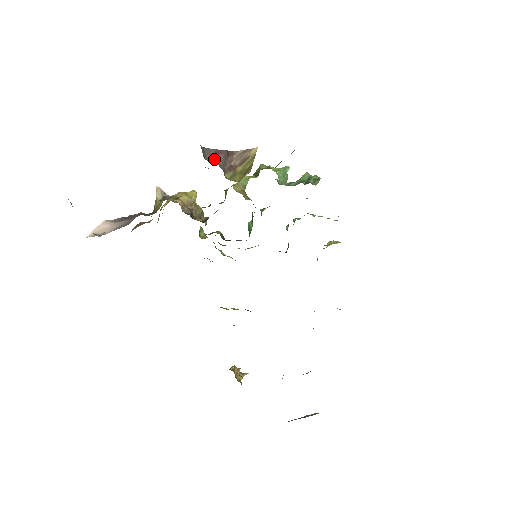
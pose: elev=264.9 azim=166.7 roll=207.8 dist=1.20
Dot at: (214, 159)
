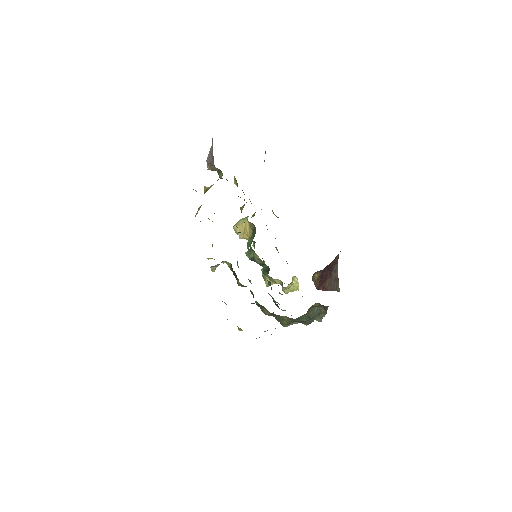
Dot at: occluded
